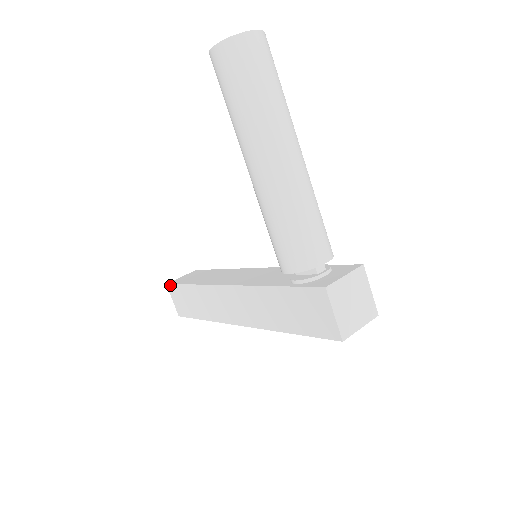
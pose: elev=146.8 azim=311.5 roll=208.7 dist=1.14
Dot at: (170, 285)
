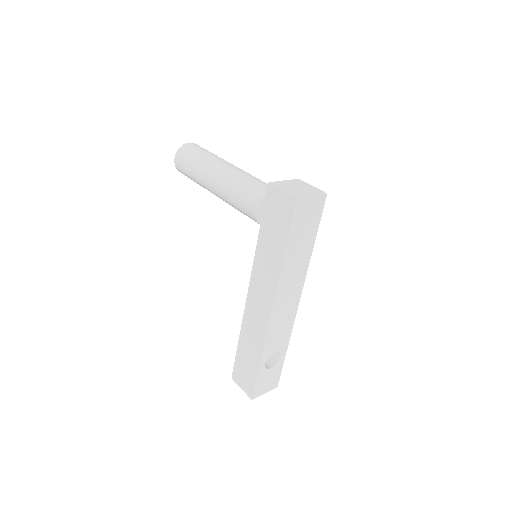
Dot at: (233, 373)
